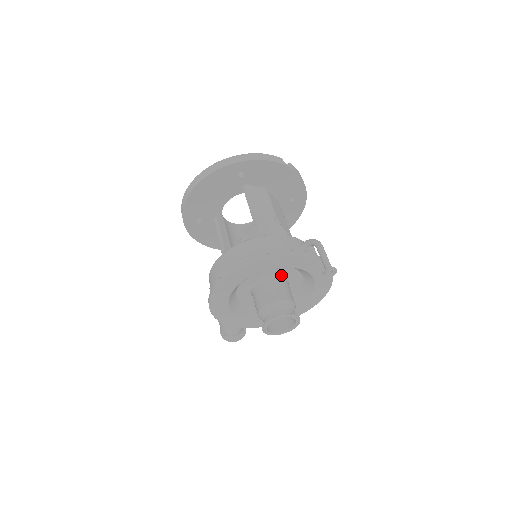
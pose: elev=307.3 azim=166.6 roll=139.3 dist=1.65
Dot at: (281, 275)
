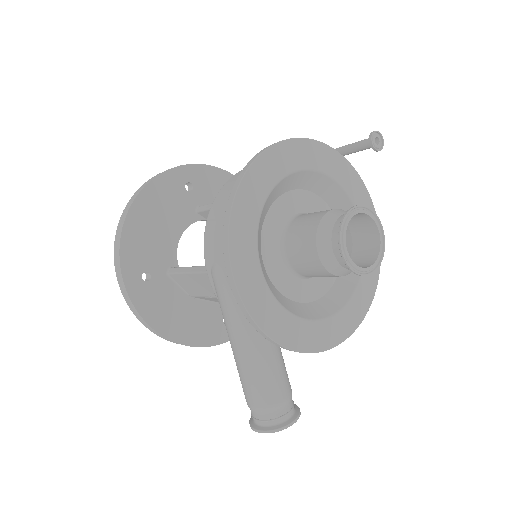
Dot at: occluded
